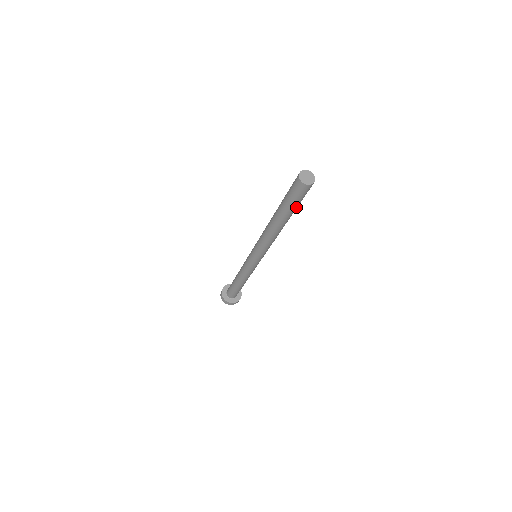
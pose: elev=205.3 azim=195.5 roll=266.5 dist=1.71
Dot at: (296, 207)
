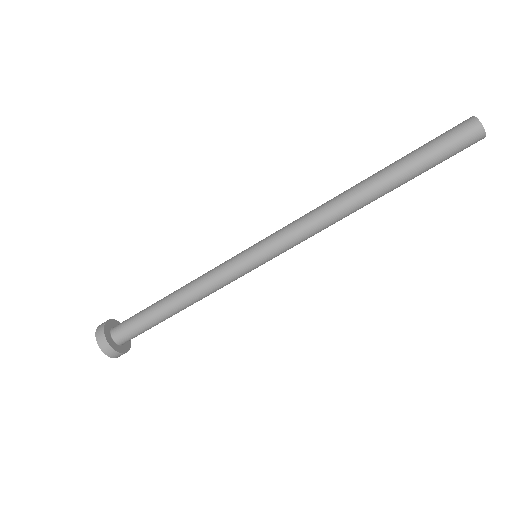
Dot at: (424, 171)
